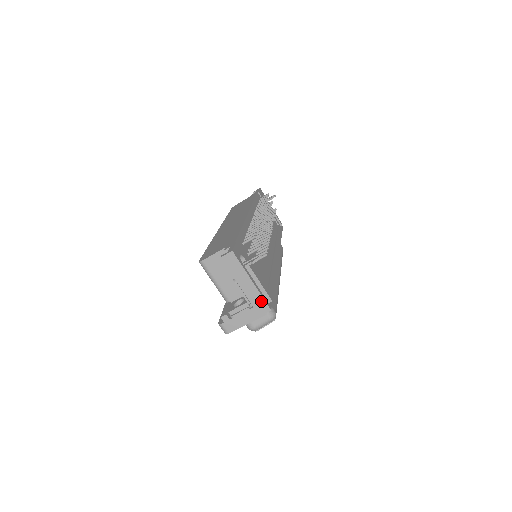
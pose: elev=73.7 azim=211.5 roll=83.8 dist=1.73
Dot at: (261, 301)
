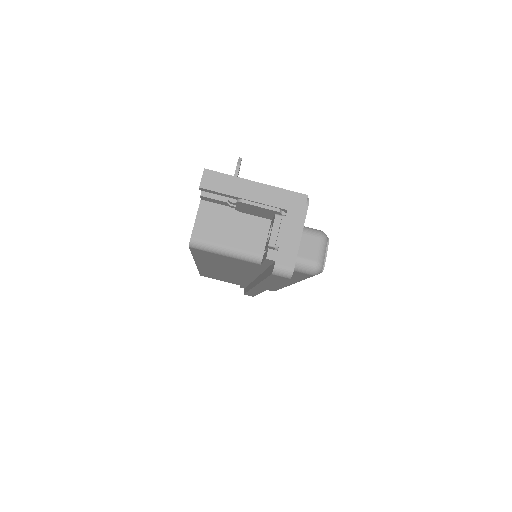
Dot at: (288, 195)
